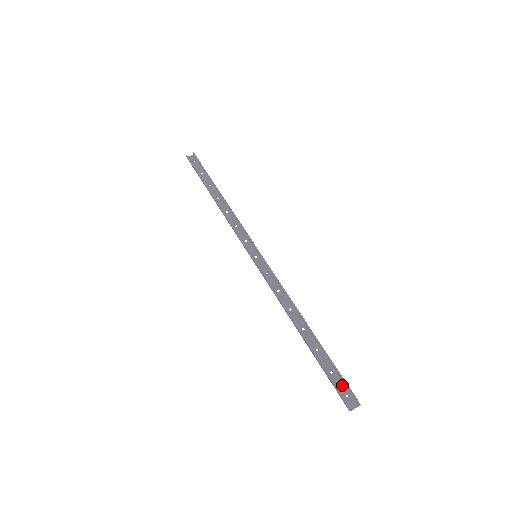
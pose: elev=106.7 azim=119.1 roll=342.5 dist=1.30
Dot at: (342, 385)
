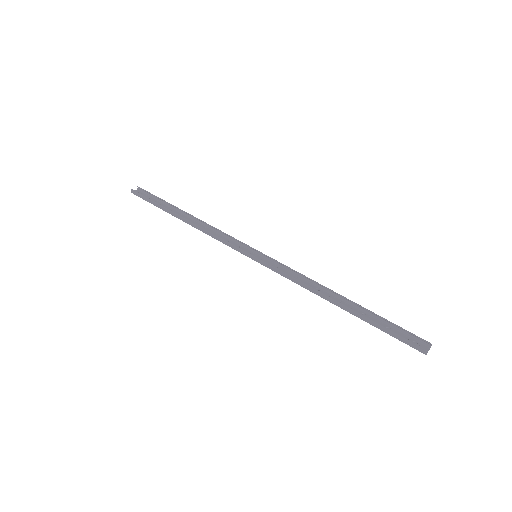
Dot at: (405, 336)
